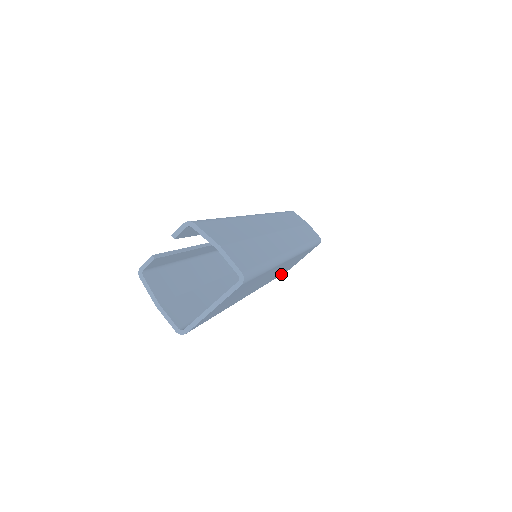
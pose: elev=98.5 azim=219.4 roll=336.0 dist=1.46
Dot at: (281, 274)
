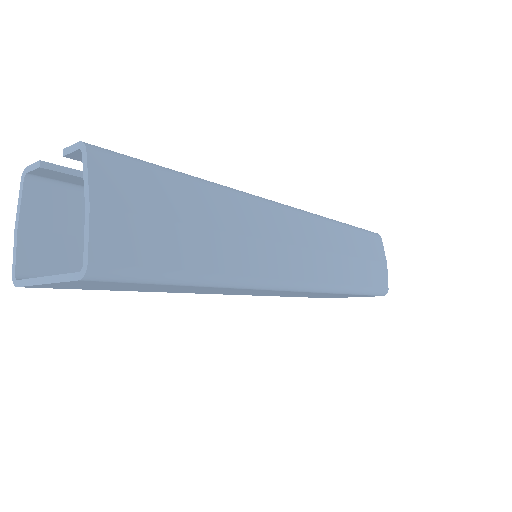
Dot at: occluded
